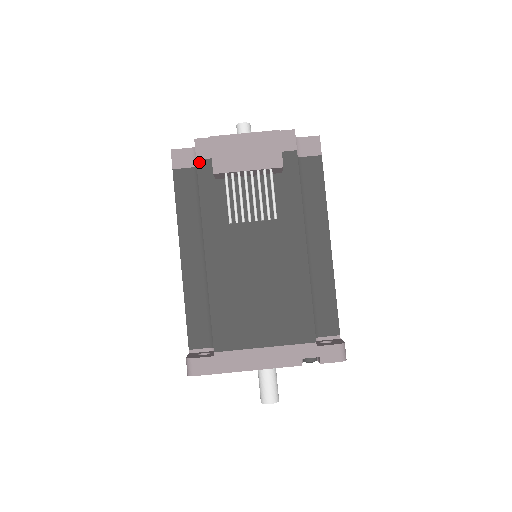
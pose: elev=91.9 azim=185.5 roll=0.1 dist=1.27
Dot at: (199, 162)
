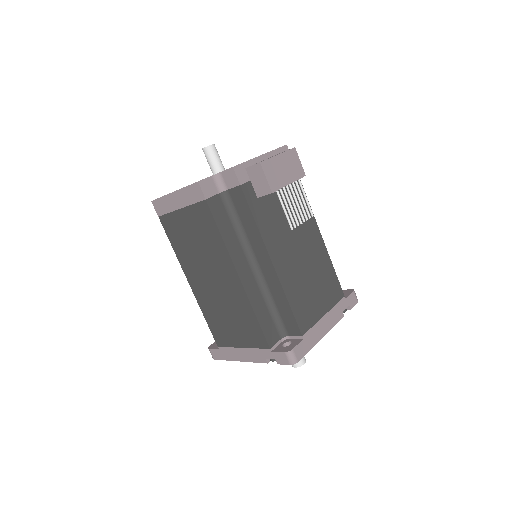
Dot at: (243, 186)
